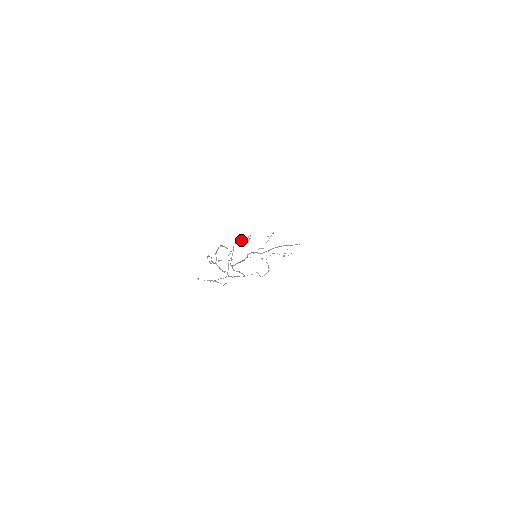
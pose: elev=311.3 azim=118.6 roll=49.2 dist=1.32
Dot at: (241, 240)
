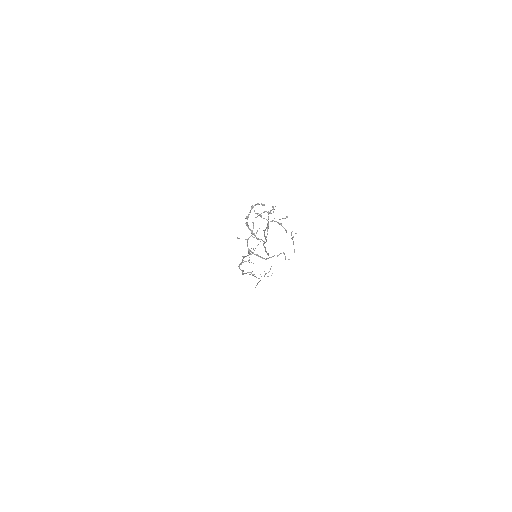
Dot at: occluded
